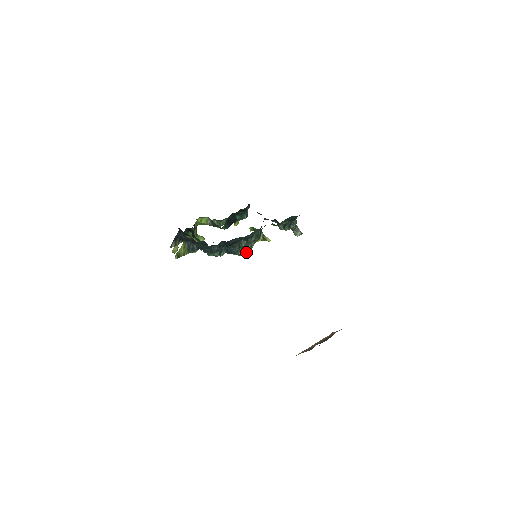
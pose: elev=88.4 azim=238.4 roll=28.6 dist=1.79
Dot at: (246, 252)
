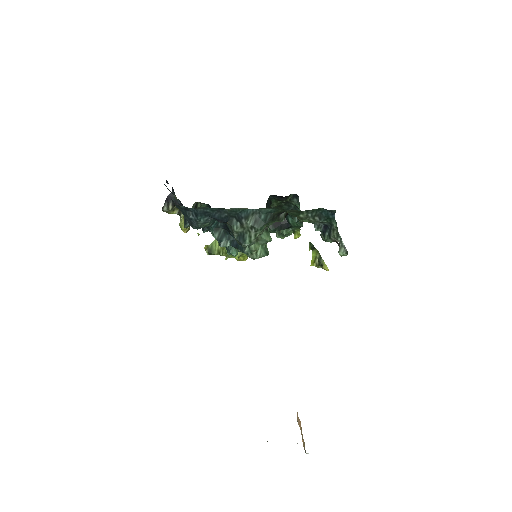
Dot at: (243, 244)
